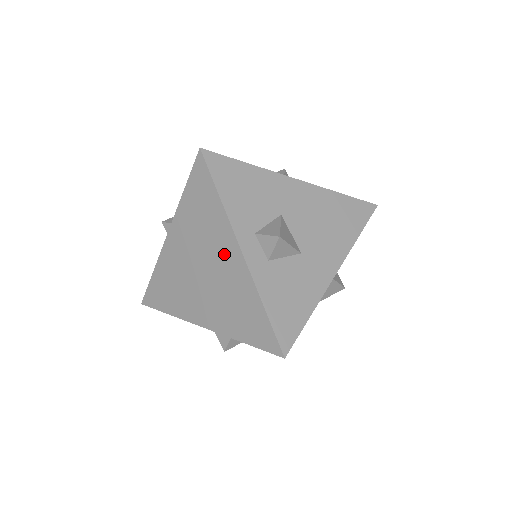
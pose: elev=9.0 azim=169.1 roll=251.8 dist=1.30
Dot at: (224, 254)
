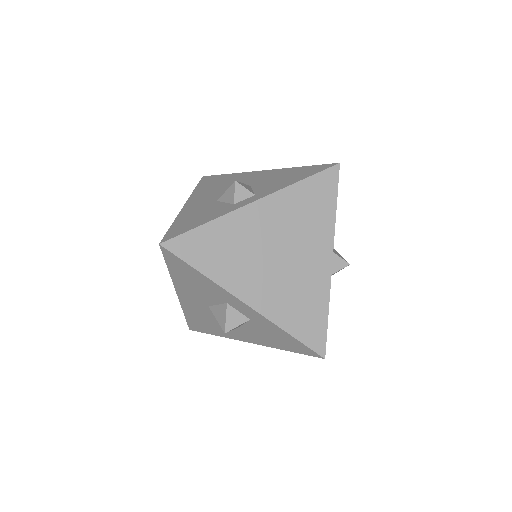
Dot at: (314, 254)
